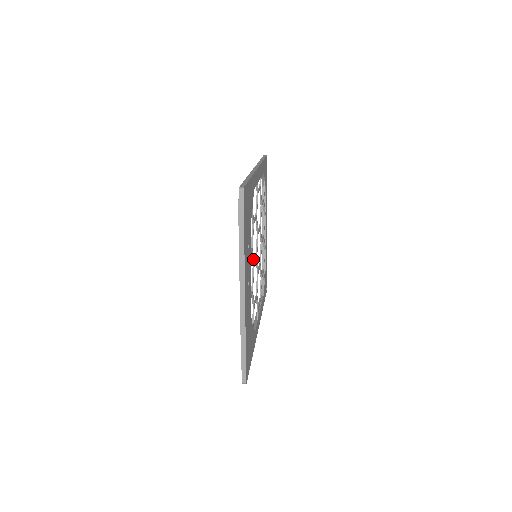
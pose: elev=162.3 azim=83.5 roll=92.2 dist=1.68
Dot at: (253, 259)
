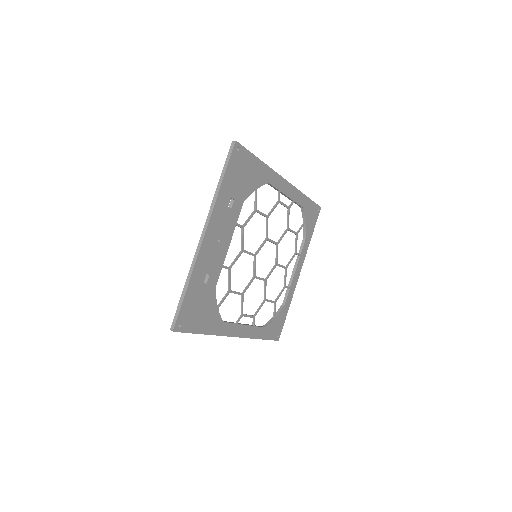
Dot at: (243, 240)
